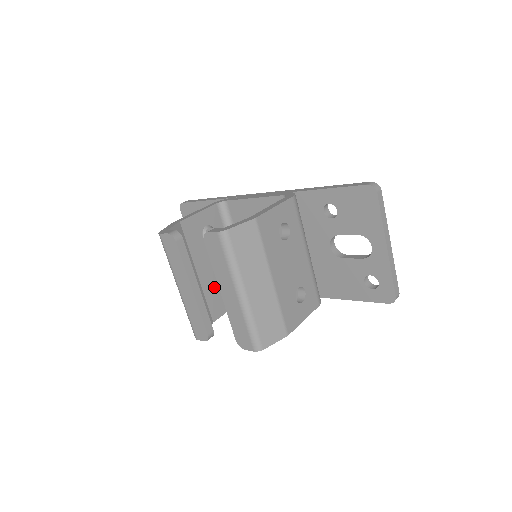
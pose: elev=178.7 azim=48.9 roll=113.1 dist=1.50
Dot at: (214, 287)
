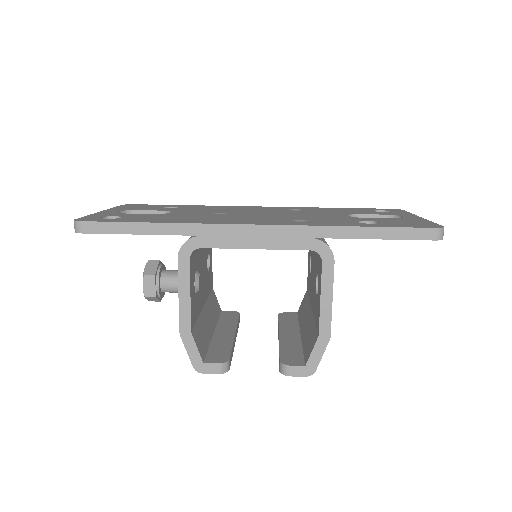
Dot at: (207, 281)
